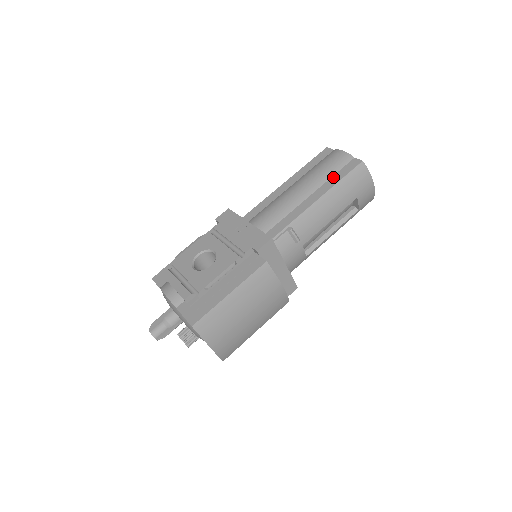
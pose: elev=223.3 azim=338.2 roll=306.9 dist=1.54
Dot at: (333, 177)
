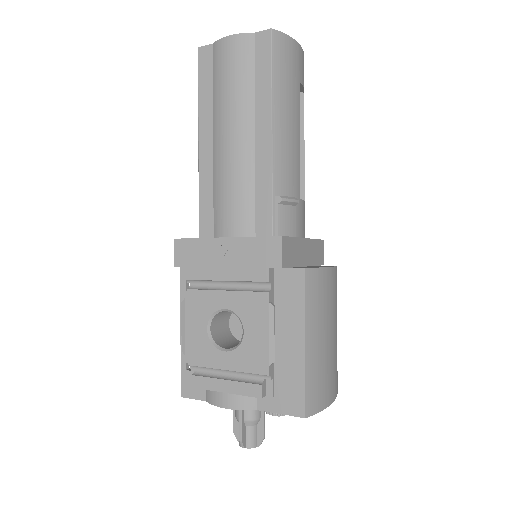
Dot at: (257, 84)
